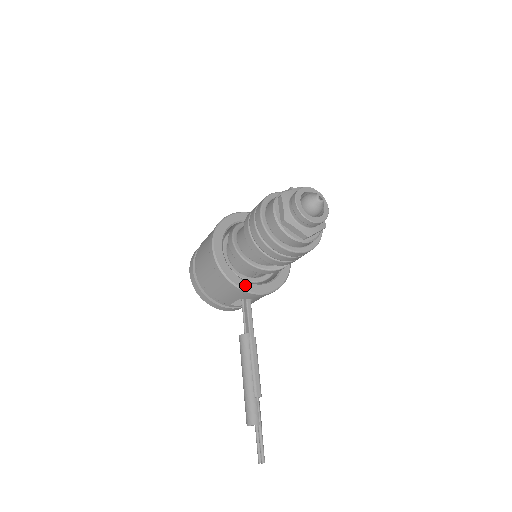
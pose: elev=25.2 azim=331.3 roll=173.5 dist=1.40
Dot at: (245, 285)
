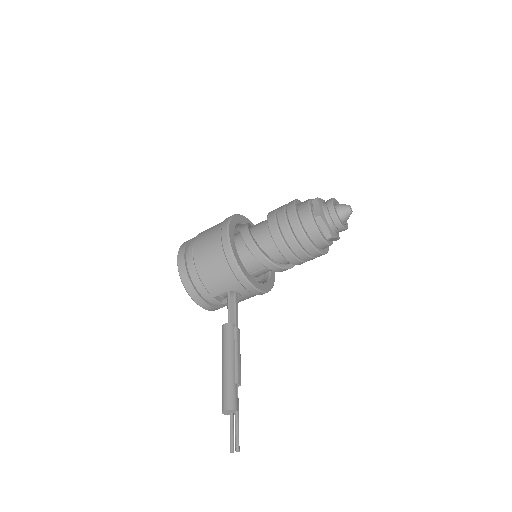
Dot at: (247, 274)
